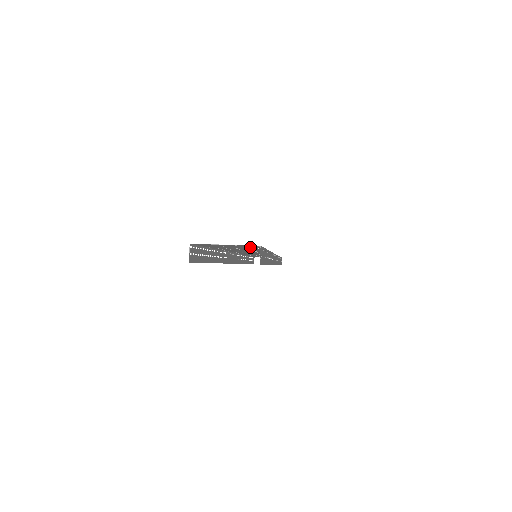
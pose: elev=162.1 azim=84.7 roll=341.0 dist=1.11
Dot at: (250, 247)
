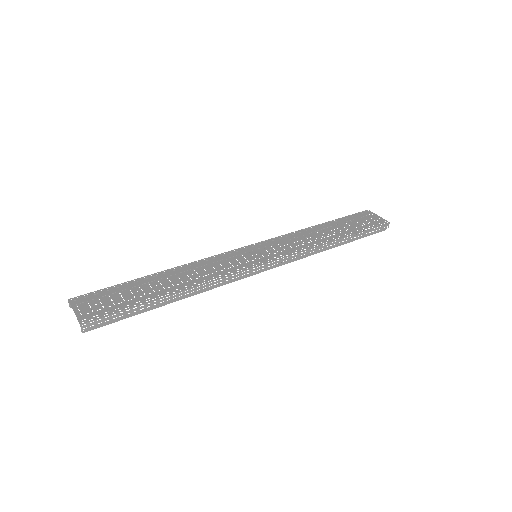
Dot at: (110, 308)
